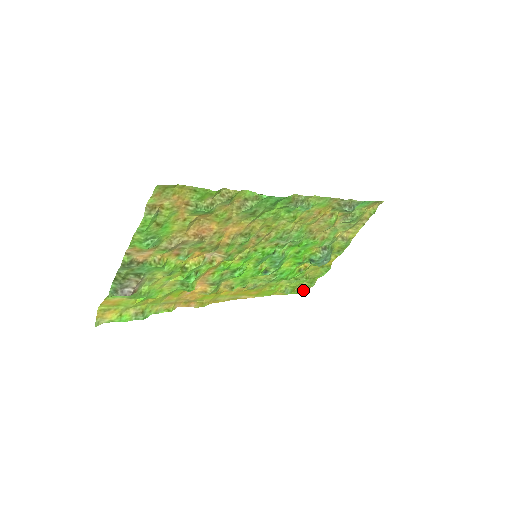
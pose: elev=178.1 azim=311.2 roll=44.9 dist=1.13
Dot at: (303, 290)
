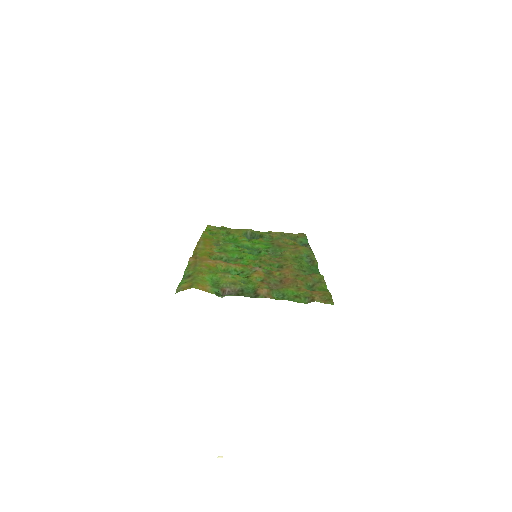
Dot at: (210, 226)
